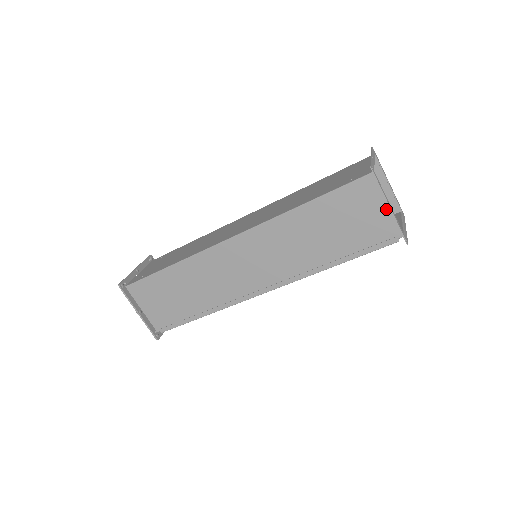
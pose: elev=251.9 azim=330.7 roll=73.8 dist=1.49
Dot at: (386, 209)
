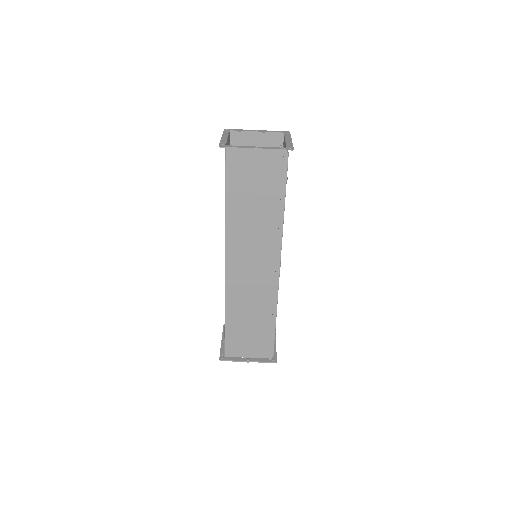
Dot at: (258, 151)
